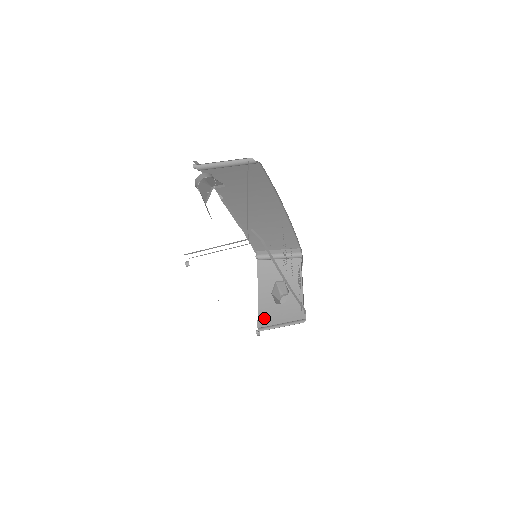
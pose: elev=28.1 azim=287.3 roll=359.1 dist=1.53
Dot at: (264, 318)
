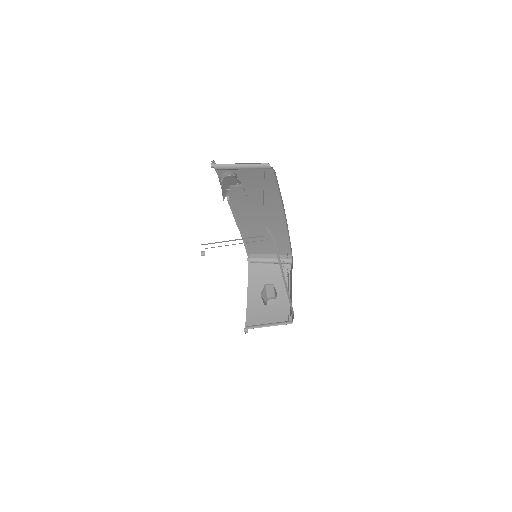
Dot at: (252, 317)
